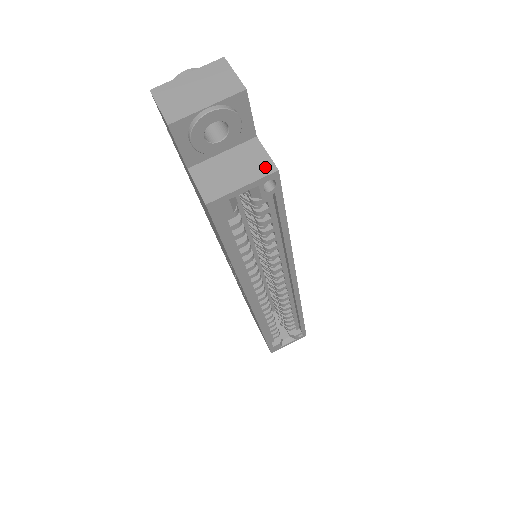
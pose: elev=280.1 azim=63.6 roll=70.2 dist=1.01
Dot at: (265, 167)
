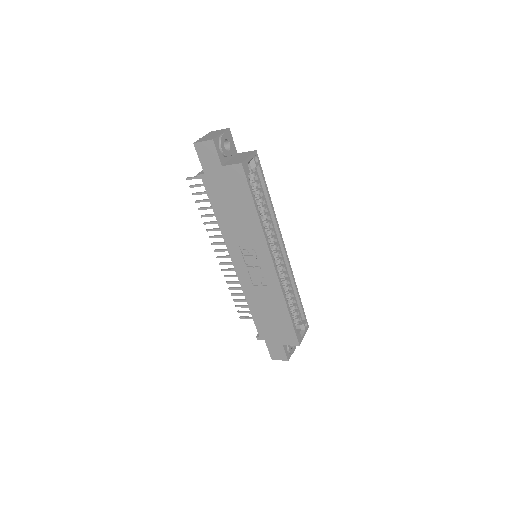
Dot at: (251, 152)
